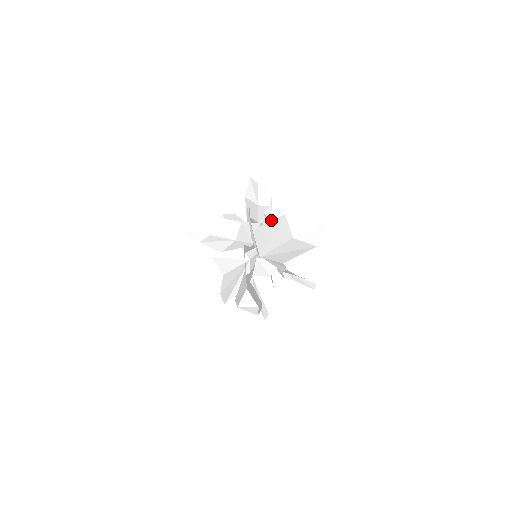
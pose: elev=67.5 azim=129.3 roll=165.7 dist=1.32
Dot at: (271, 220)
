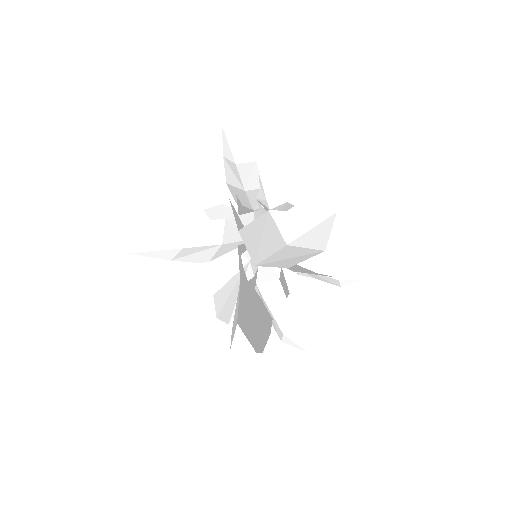
Dot at: (266, 206)
